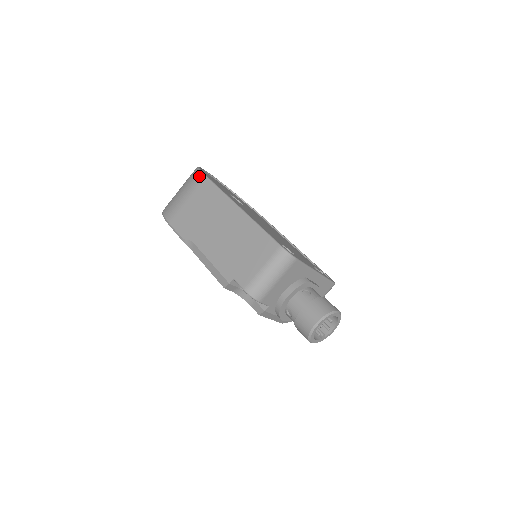
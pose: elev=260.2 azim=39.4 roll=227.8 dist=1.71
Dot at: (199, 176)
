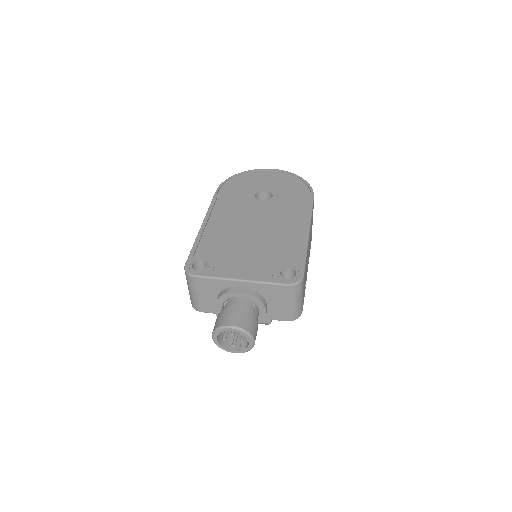
Dot at: occluded
